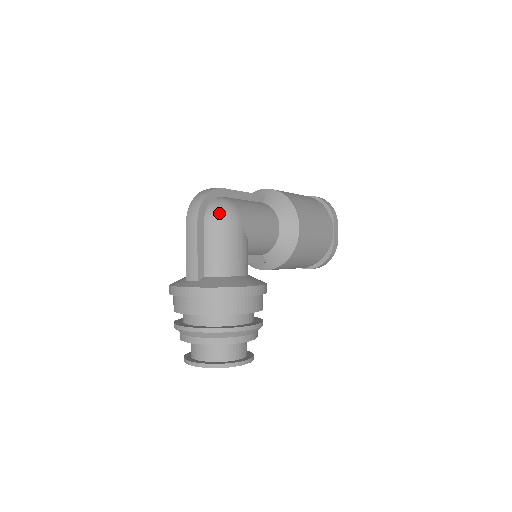
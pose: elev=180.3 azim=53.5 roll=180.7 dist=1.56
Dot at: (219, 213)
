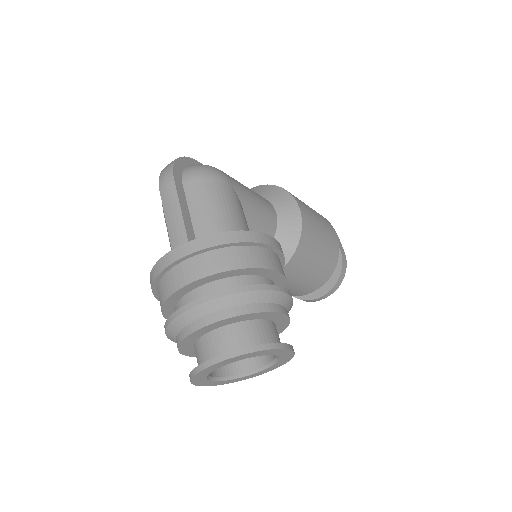
Dot at: (199, 169)
